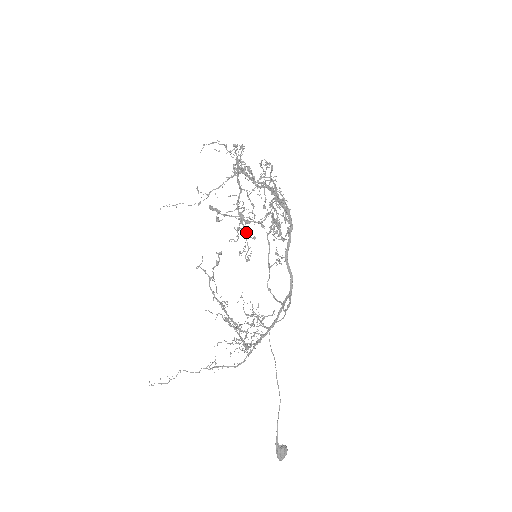
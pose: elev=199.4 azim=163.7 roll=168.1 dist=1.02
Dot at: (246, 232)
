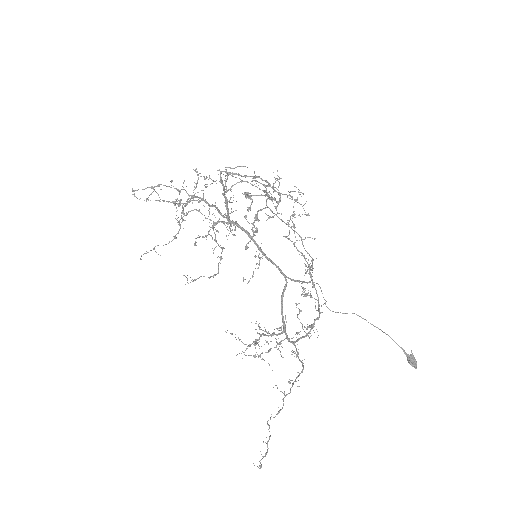
Dot at: (291, 196)
